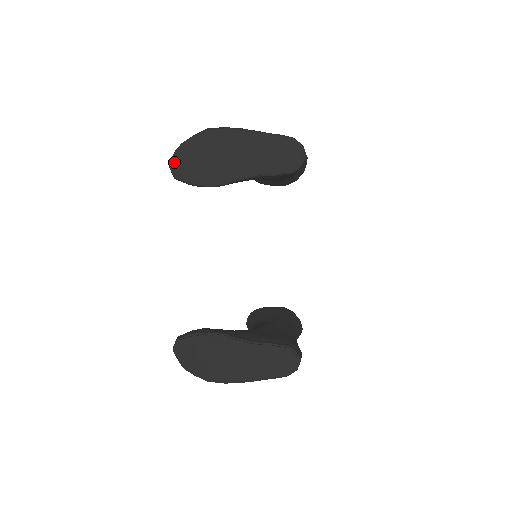
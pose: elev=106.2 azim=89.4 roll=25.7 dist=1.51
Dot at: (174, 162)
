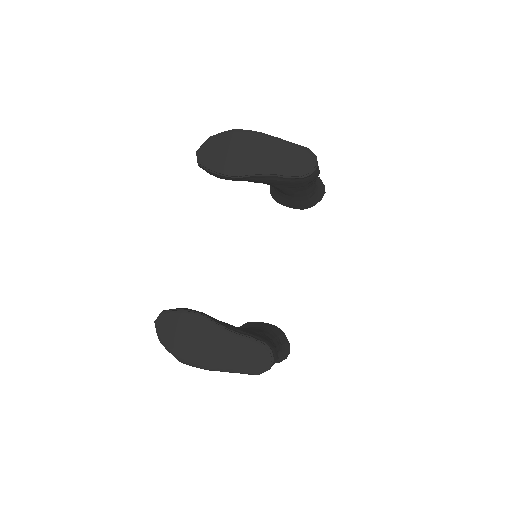
Dot at: (201, 150)
